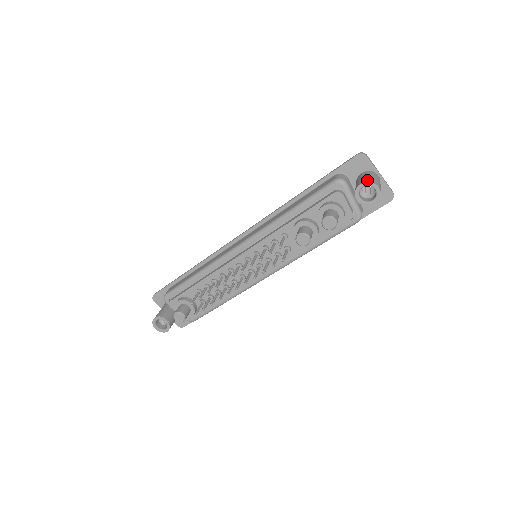
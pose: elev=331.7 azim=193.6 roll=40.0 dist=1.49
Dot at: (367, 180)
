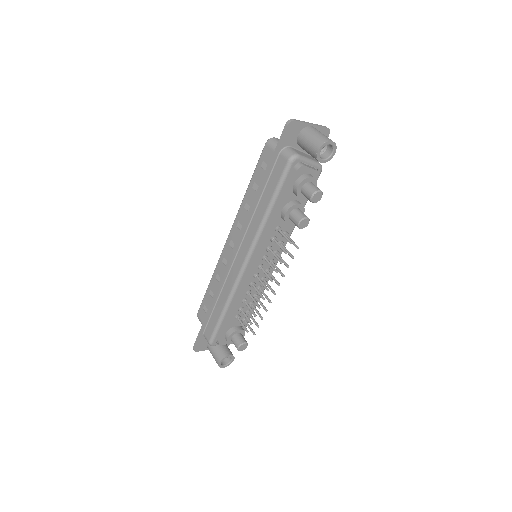
Dot at: (319, 143)
